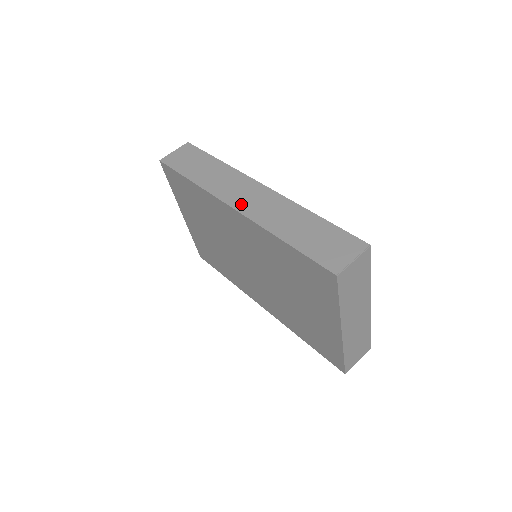
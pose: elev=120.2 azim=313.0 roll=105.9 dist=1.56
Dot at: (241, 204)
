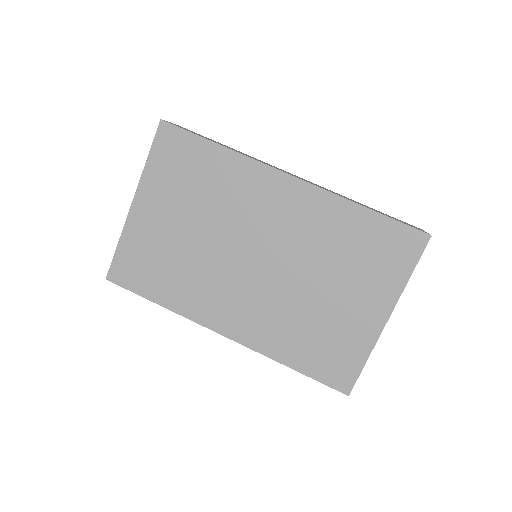
Dot at: (297, 177)
